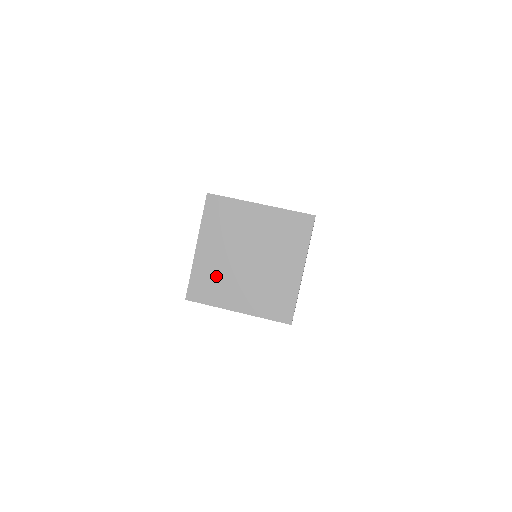
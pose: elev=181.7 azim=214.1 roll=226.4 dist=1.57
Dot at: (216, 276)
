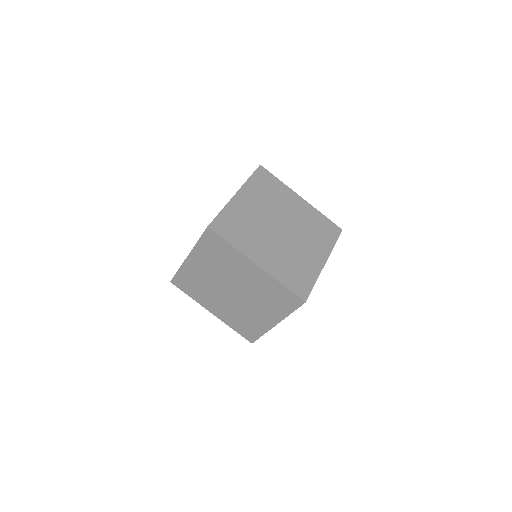
Dot at: (246, 225)
